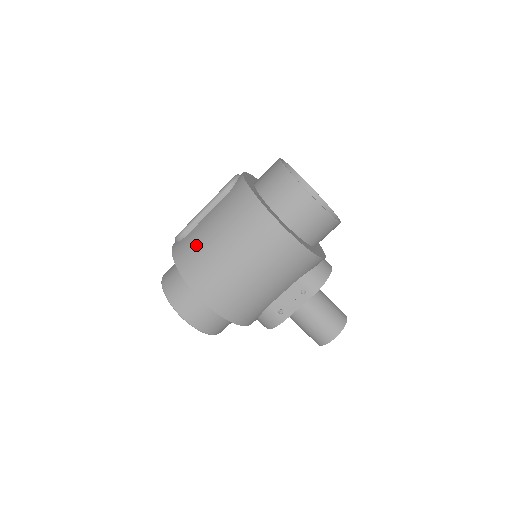
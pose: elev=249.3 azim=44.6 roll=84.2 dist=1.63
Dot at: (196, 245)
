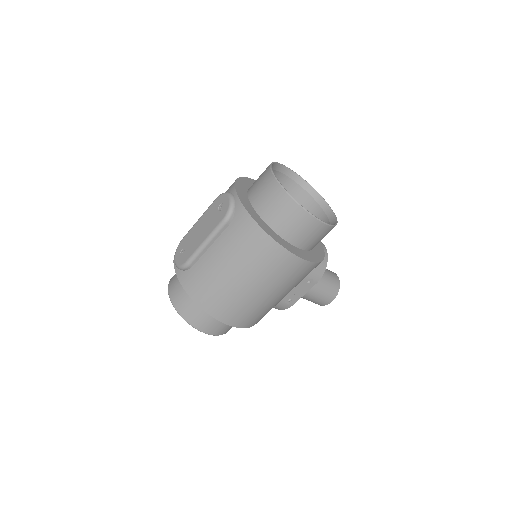
Dot at: (210, 281)
